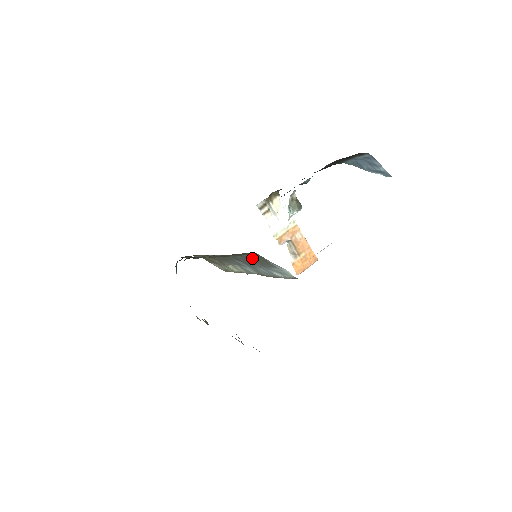
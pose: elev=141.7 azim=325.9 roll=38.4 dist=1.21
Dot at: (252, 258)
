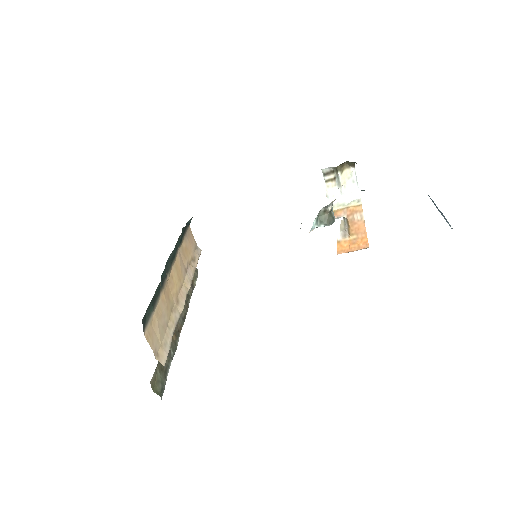
Dot at: occluded
